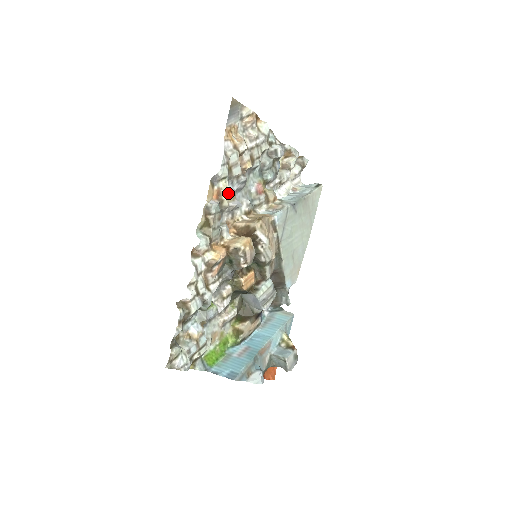
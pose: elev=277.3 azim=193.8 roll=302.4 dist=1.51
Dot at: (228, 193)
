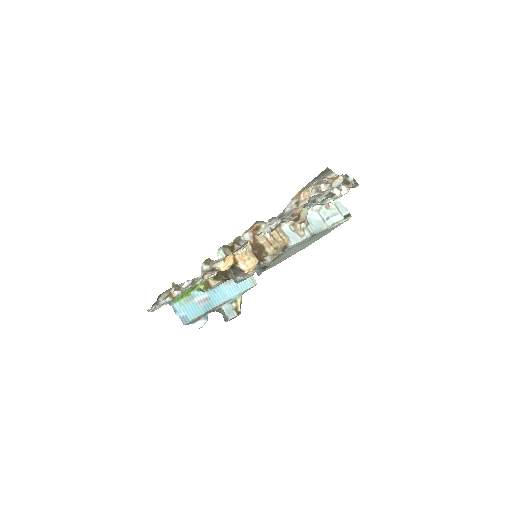
Dot at: occluded
